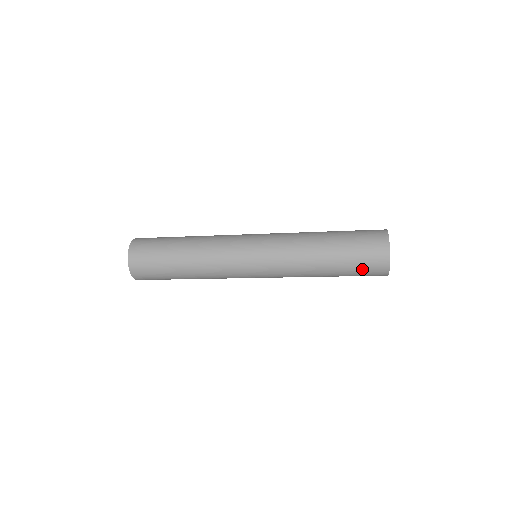
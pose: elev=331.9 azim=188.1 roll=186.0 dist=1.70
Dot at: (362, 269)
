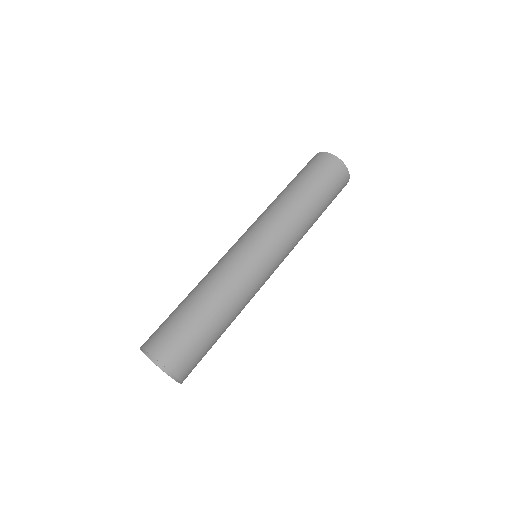
Dot at: (336, 195)
